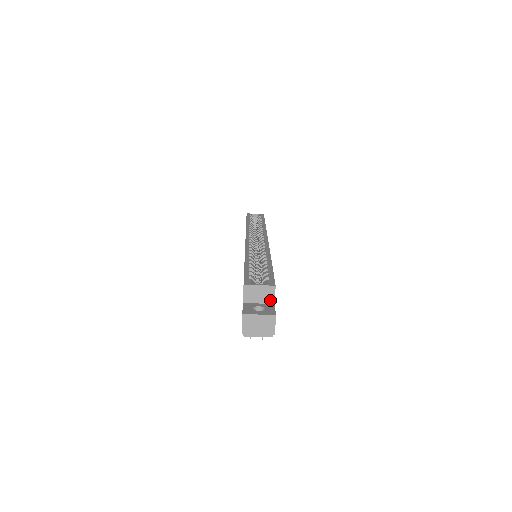
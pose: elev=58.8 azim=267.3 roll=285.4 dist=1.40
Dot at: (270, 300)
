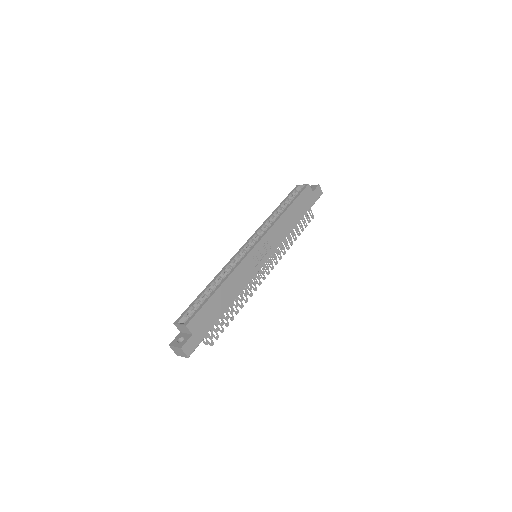
Dot at: (189, 332)
